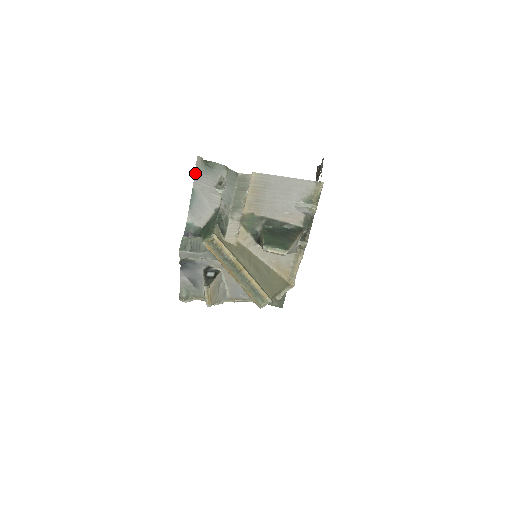
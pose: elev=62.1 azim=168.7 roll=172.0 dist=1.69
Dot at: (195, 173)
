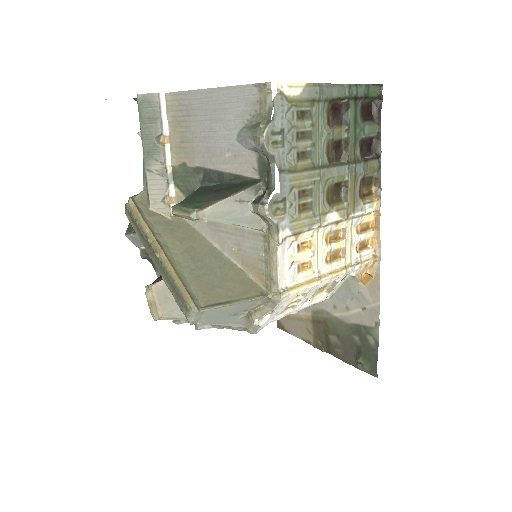
Dot at: occluded
